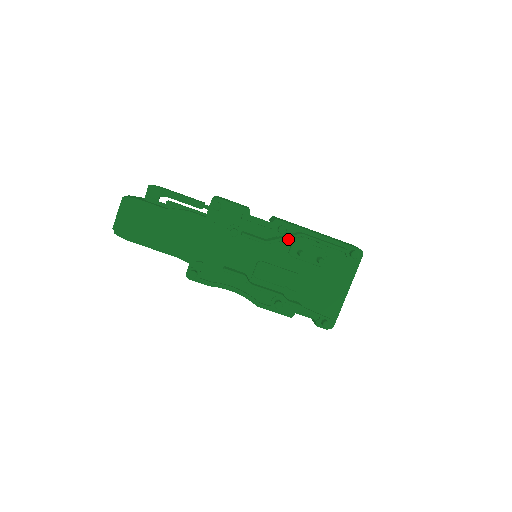
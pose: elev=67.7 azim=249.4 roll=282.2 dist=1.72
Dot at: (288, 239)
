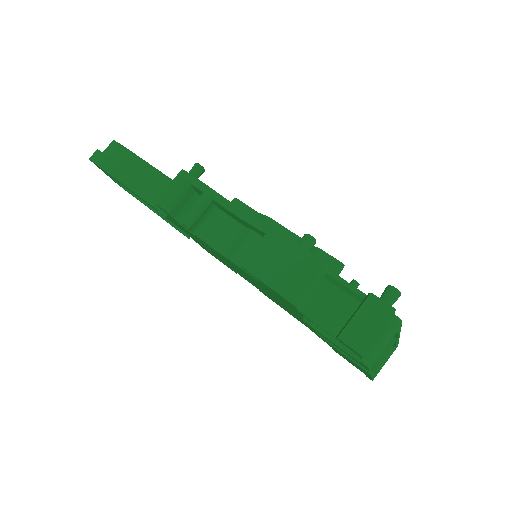
Dot at: occluded
